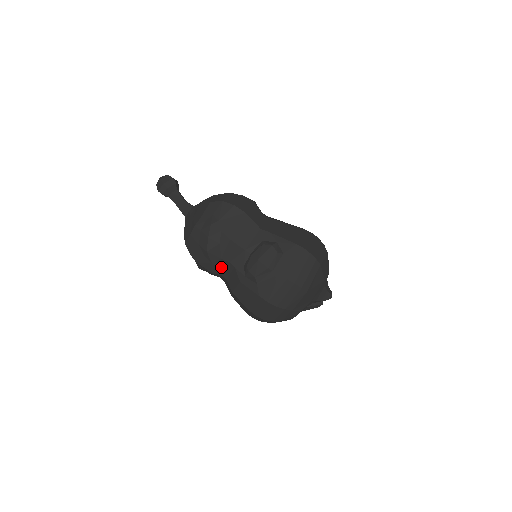
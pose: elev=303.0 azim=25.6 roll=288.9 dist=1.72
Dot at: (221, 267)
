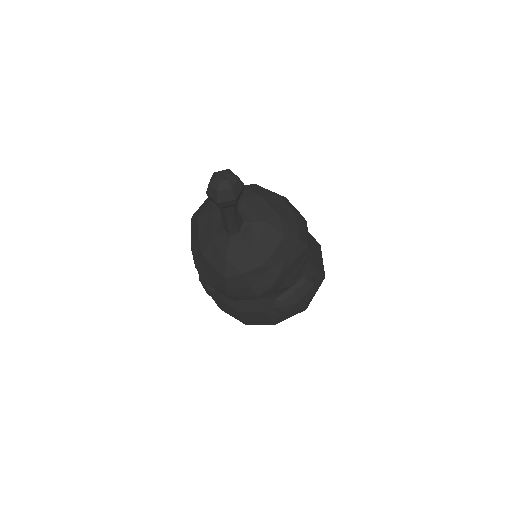
Dot at: occluded
